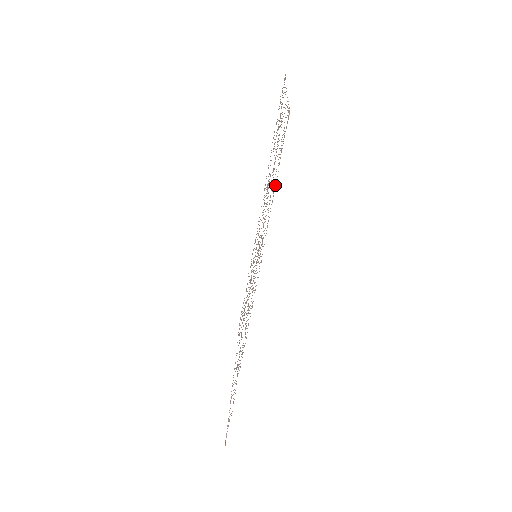
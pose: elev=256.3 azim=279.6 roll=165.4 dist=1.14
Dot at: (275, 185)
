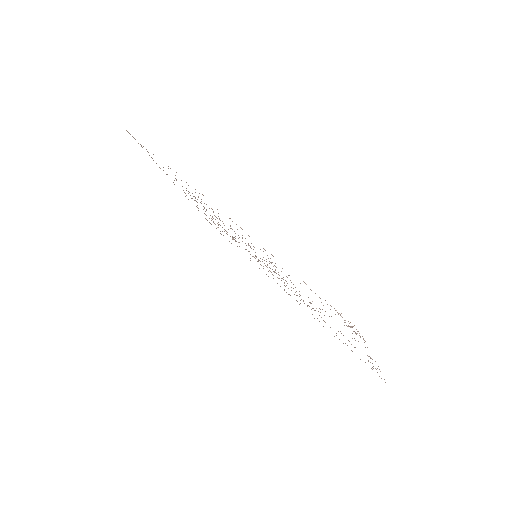
Dot at: occluded
